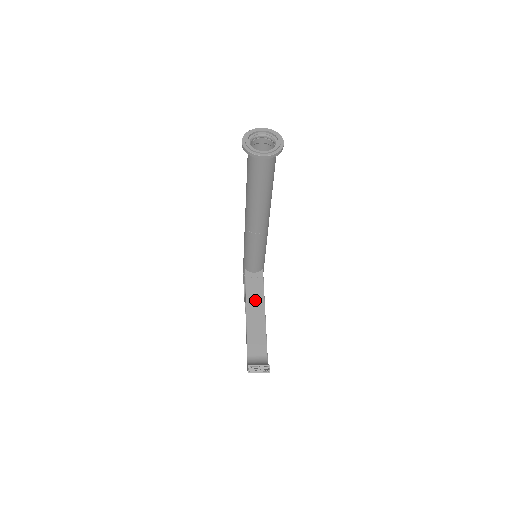
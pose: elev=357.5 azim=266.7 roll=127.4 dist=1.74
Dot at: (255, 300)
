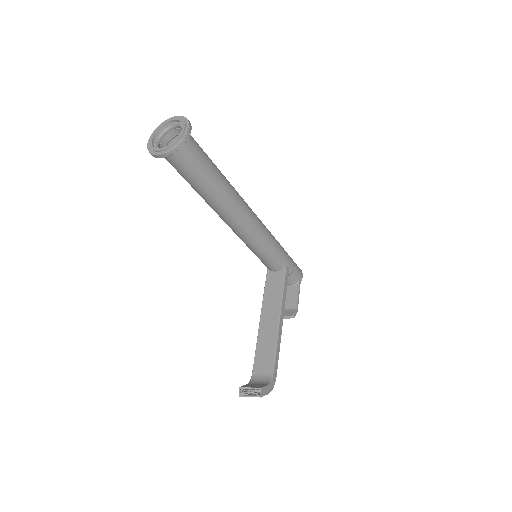
Dot at: (271, 305)
